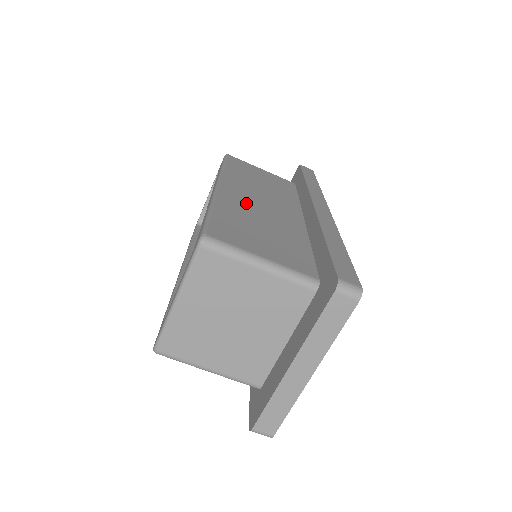
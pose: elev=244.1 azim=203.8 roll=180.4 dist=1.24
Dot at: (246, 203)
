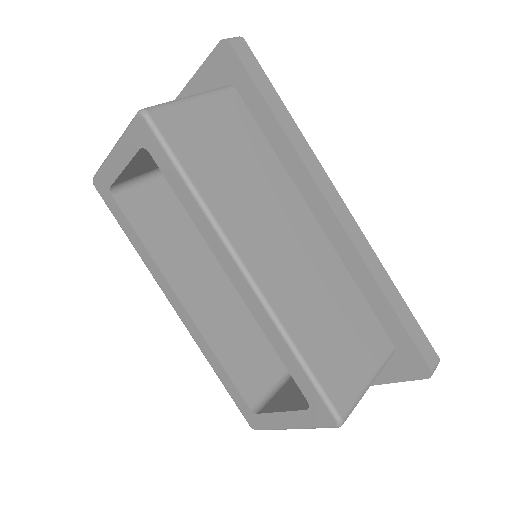
Dot at: (289, 280)
